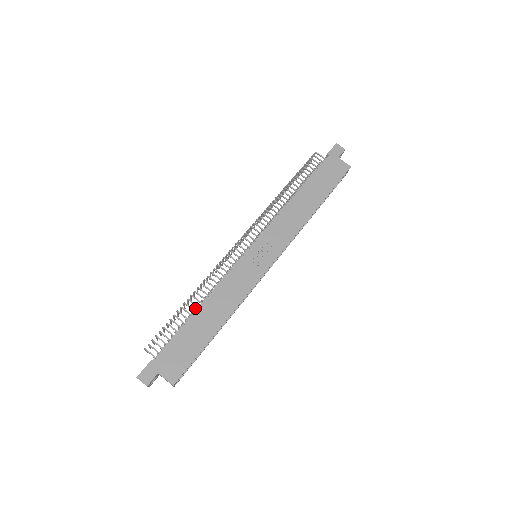
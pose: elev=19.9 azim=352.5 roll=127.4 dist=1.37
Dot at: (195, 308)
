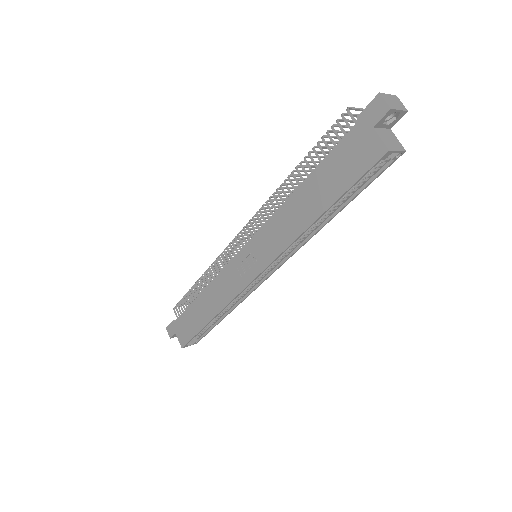
Dot at: occluded
